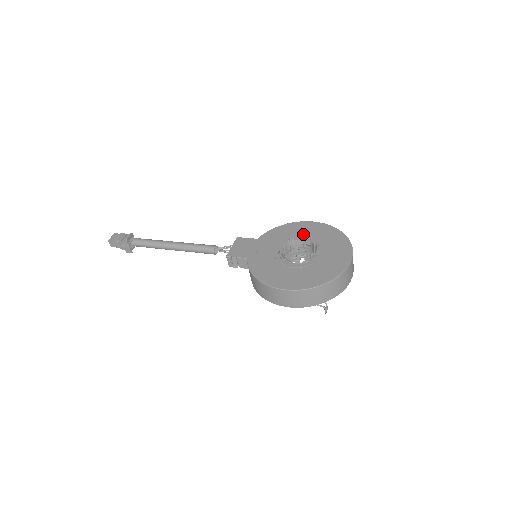
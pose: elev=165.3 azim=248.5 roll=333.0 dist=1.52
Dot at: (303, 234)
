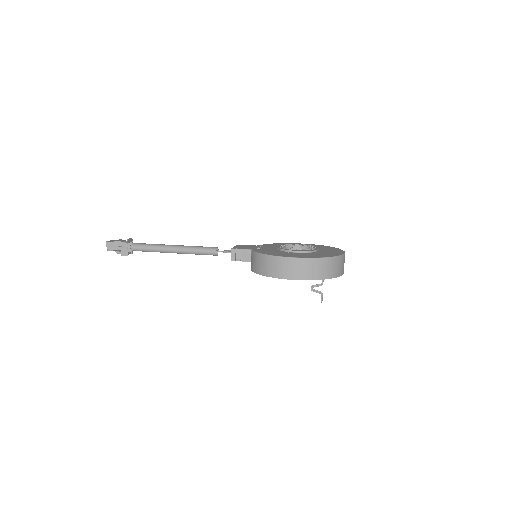
Dot at: occluded
